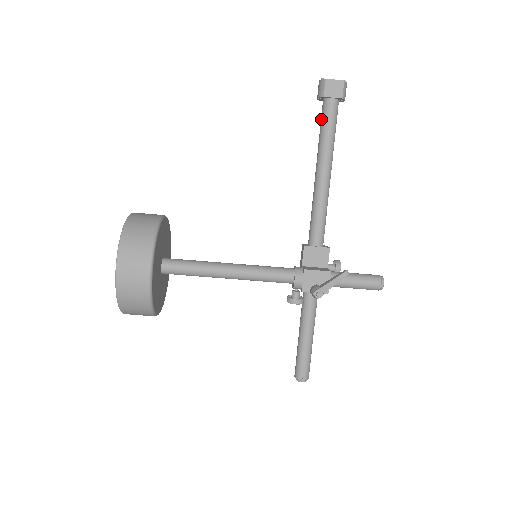
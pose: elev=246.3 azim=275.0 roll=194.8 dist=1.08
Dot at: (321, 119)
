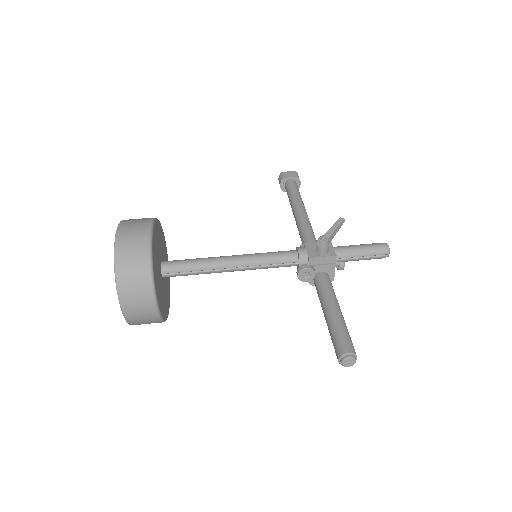
Dot at: (287, 191)
